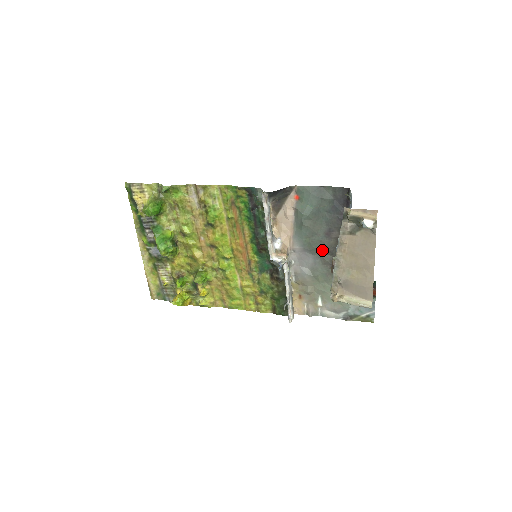
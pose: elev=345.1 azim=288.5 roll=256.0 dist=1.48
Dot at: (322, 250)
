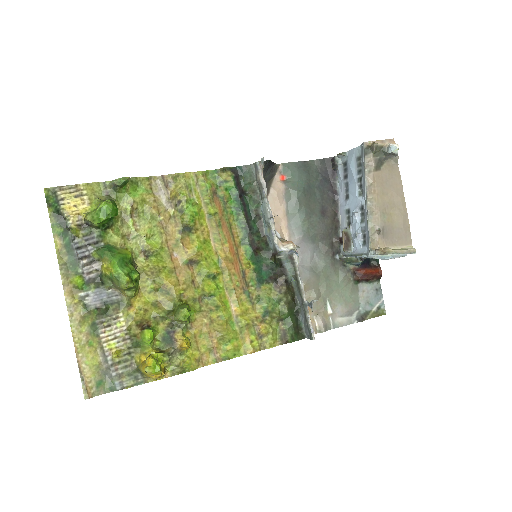
Dot at: (322, 233)
